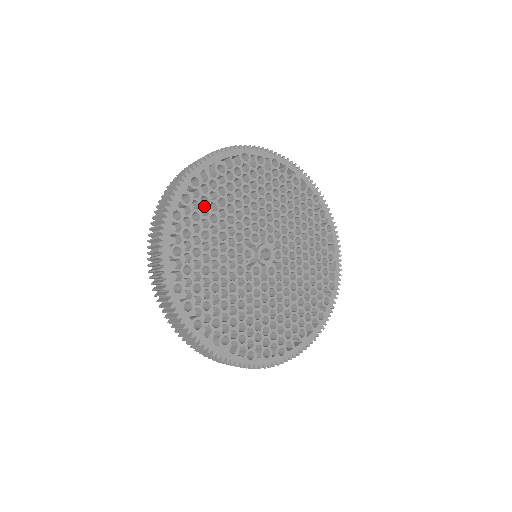
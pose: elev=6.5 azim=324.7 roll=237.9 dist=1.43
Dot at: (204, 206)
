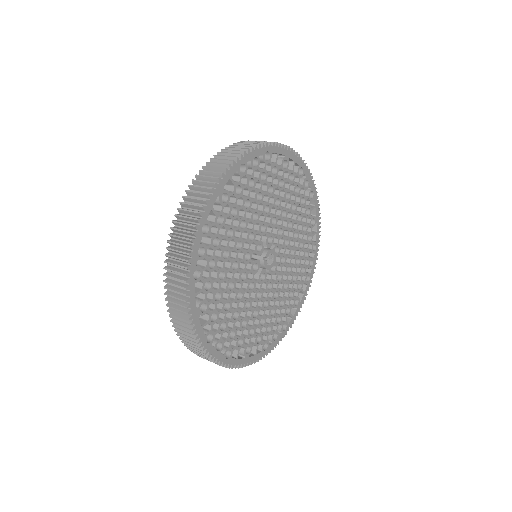
Dot at: (260, 180)
